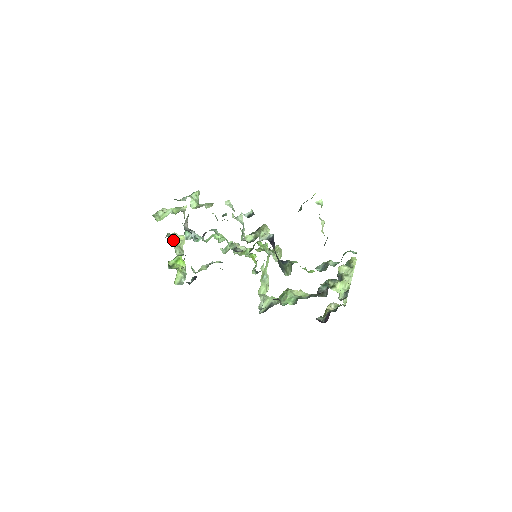
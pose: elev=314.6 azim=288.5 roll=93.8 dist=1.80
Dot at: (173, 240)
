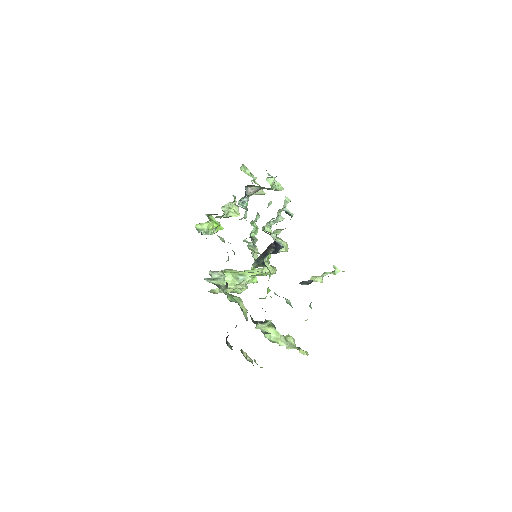
Dot at: (232, 204)
